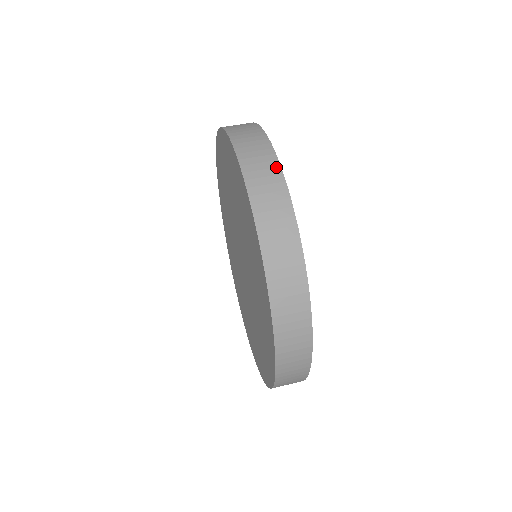
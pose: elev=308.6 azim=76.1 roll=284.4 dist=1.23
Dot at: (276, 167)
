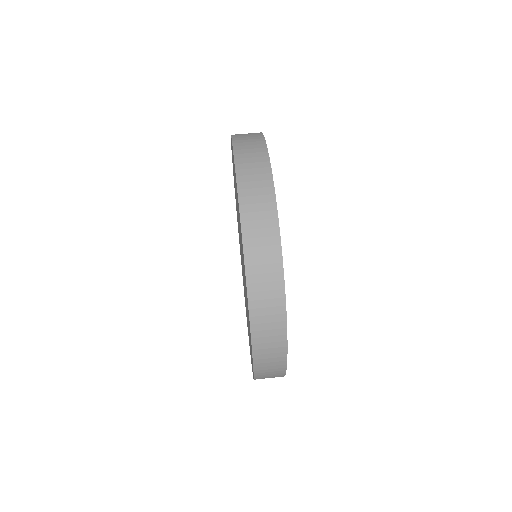
Dot at: (263, 147)
